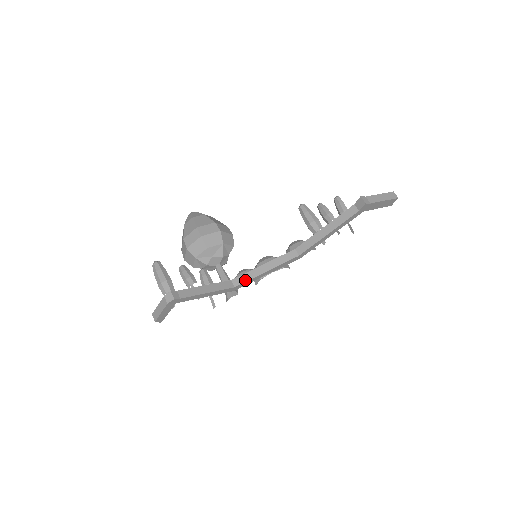
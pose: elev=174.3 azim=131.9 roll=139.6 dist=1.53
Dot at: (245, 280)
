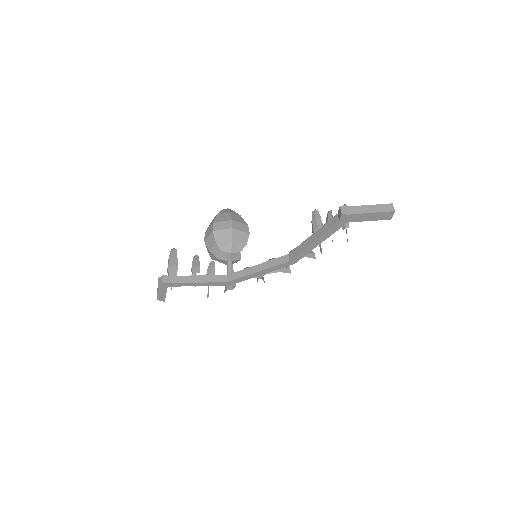
Dot at: (237, 277)
